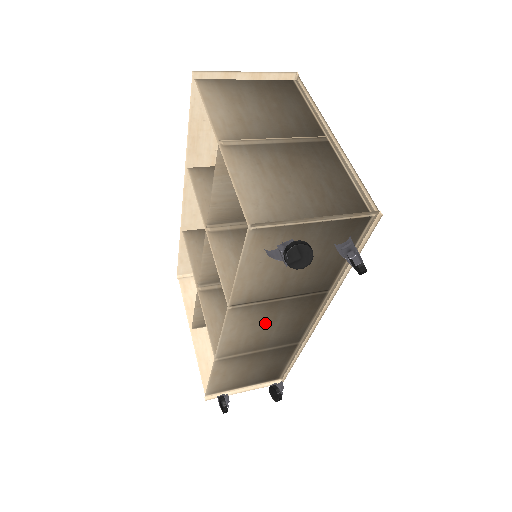
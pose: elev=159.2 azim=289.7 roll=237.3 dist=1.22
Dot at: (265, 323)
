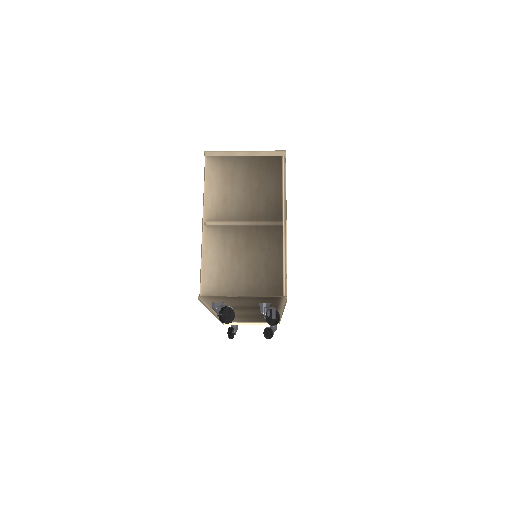
Dot at: (243, 311)
